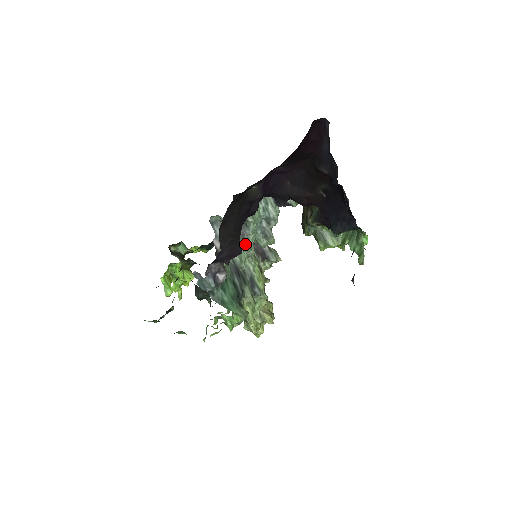
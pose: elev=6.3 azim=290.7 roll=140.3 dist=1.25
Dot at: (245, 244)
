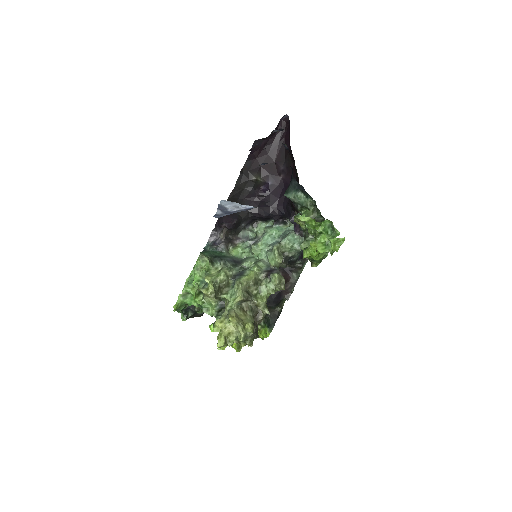
Dot at: (253, 244)
